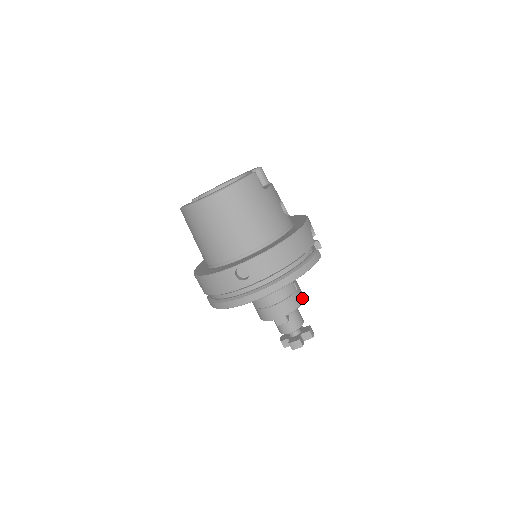
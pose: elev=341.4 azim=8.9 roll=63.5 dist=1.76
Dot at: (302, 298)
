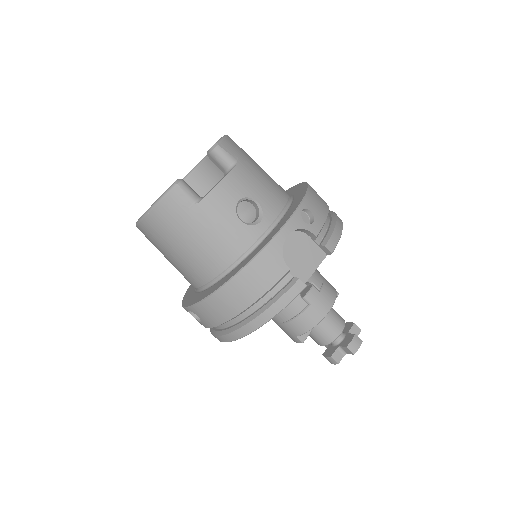
Dot at: (321, 313)
